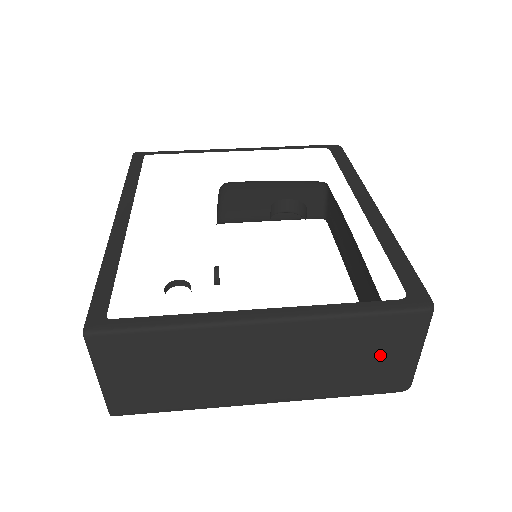
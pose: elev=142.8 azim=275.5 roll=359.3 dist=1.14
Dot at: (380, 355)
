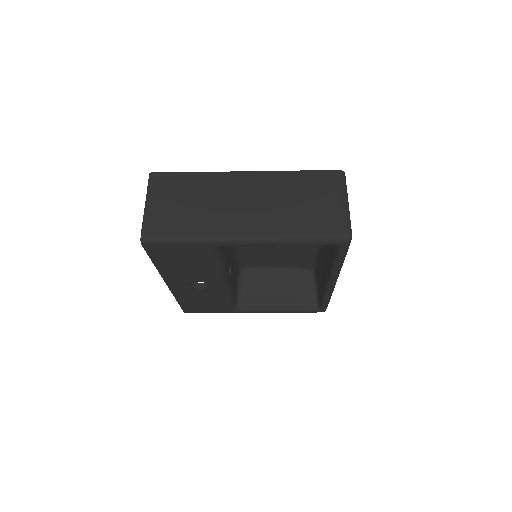
Dot at: (319, 200)
